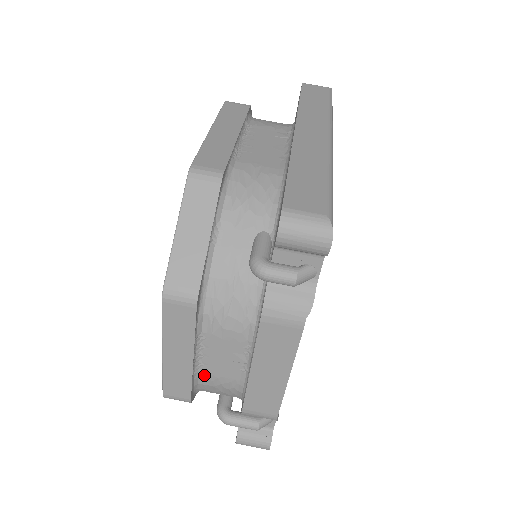
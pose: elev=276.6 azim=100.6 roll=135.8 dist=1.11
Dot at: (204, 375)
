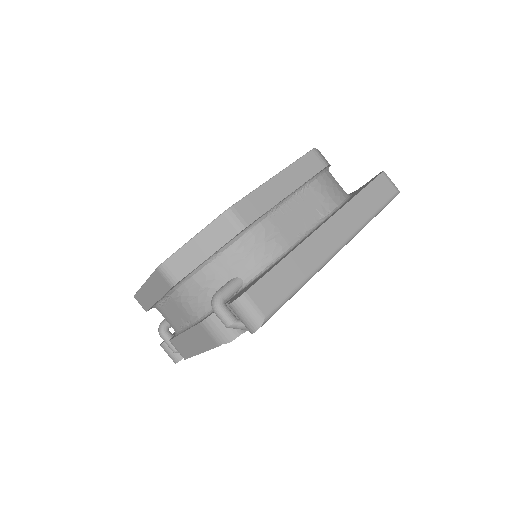
Dot at: (161, 309)
